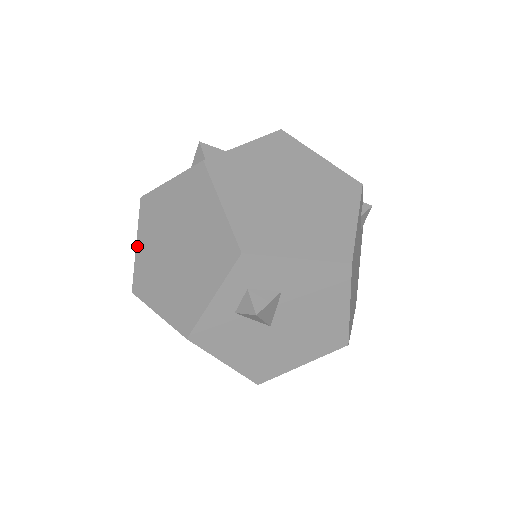
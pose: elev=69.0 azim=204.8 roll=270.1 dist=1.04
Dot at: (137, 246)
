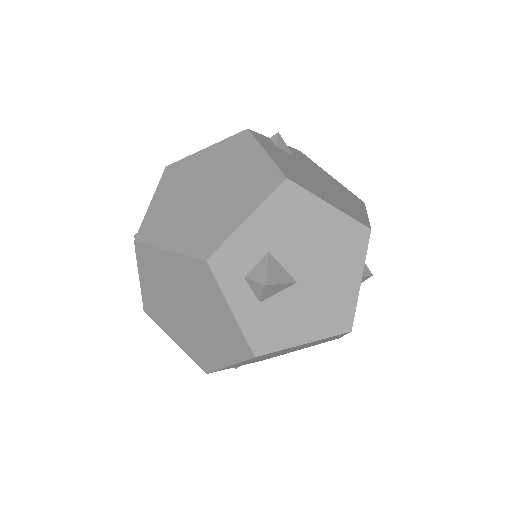
Dot at: (175, 342)
